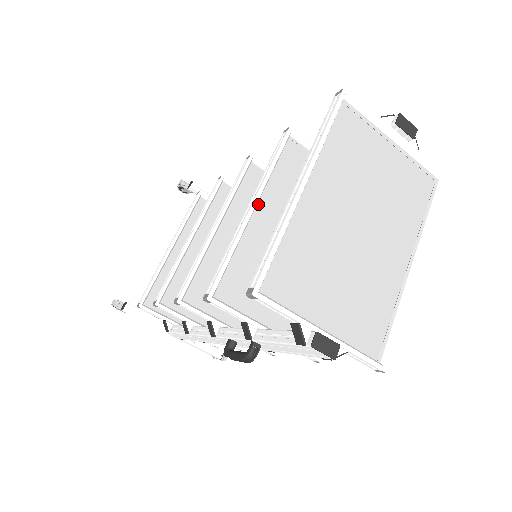
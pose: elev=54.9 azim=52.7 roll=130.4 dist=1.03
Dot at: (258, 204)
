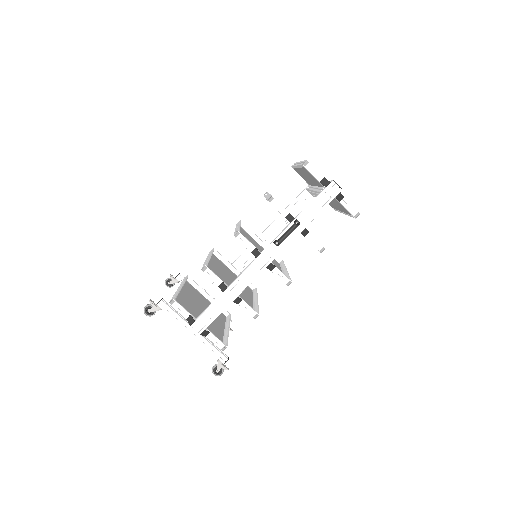
Dot at: occluded
